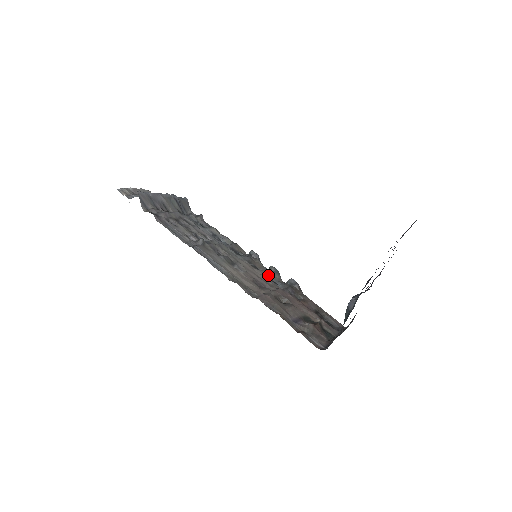
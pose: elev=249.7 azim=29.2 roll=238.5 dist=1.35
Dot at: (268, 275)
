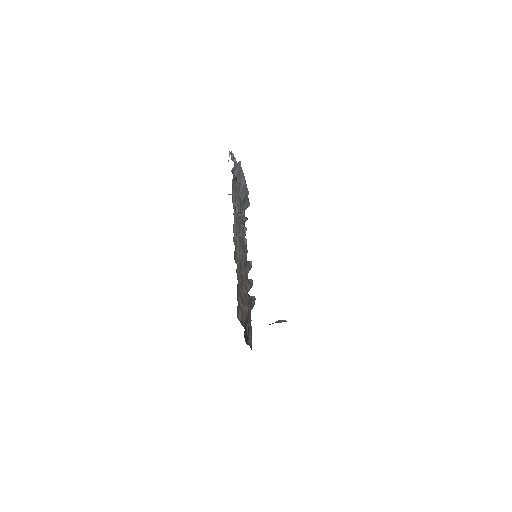
Dot at: (246, 279)
